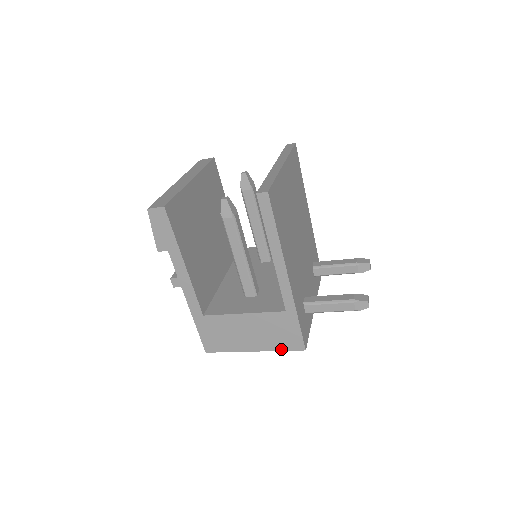
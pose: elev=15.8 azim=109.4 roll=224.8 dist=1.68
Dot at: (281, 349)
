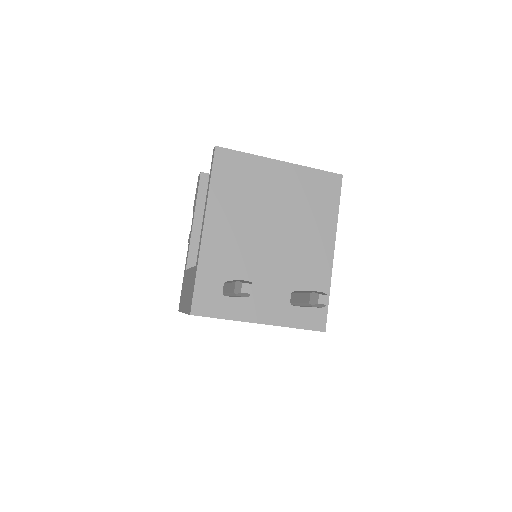
Dot at: (187, 312)
